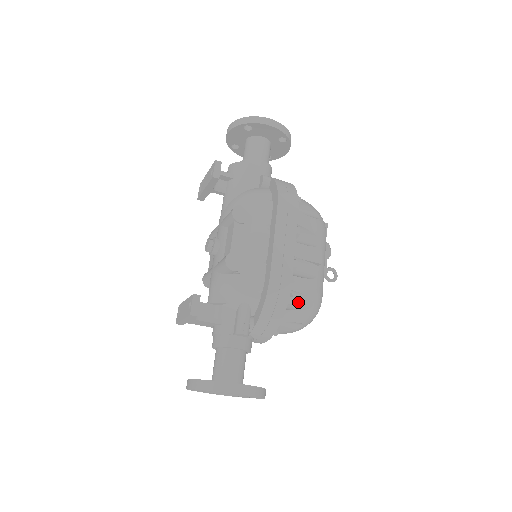
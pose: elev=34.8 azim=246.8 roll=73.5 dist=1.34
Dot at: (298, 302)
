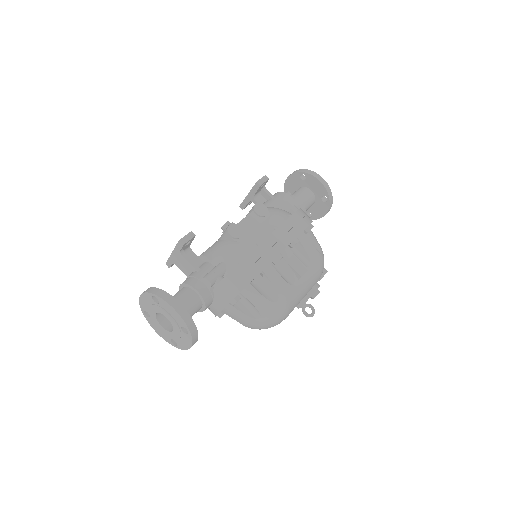
Dot at: (266, 291)
